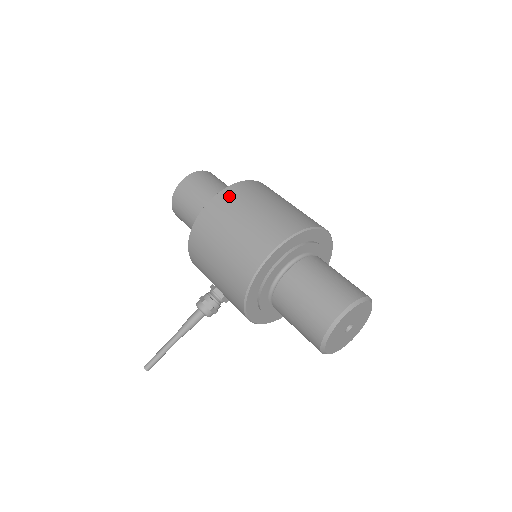
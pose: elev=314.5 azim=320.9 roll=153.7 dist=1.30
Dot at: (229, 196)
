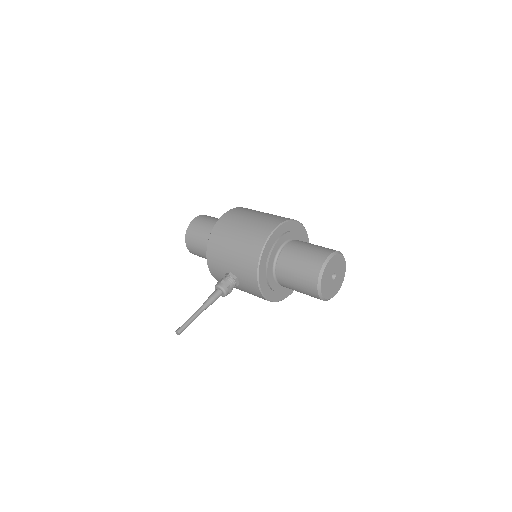
Dot at: (237, 210)
